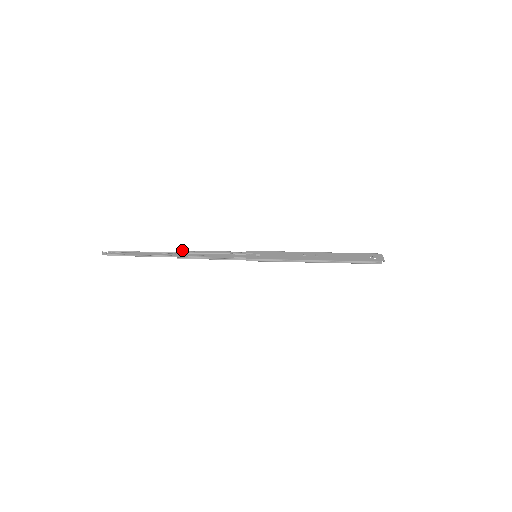
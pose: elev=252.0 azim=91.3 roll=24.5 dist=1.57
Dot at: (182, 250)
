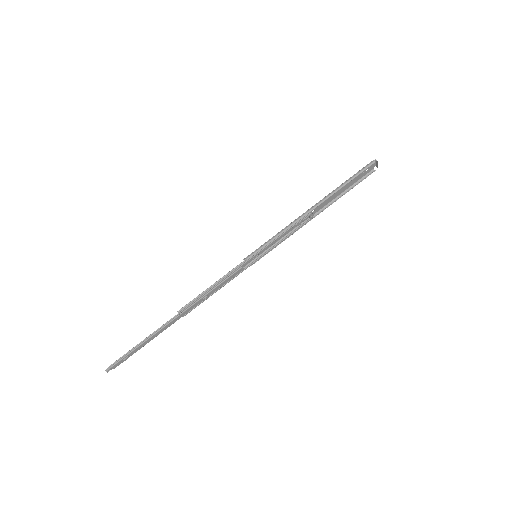
Dot at: (186, 312)
